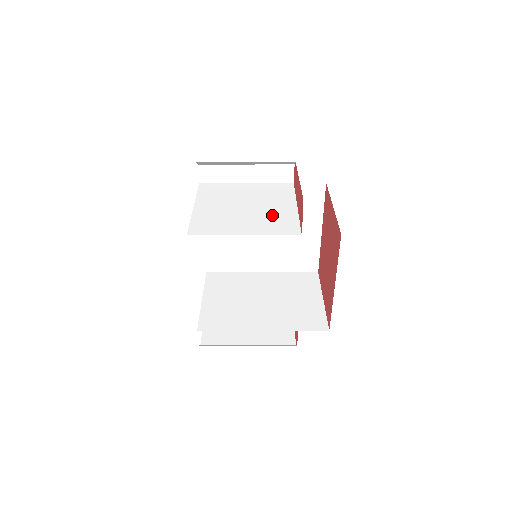
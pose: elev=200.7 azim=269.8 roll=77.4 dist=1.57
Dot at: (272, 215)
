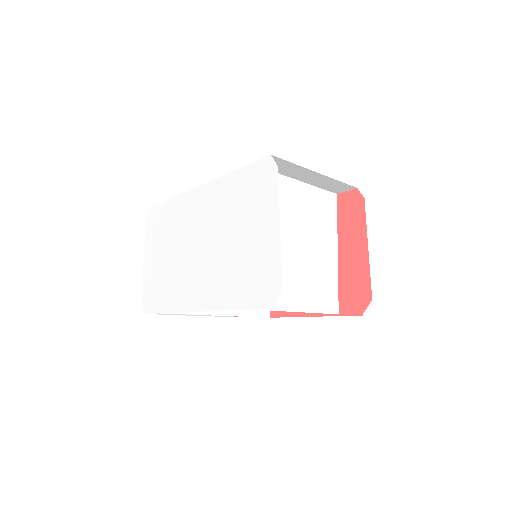
Dot at: (319, 271)
